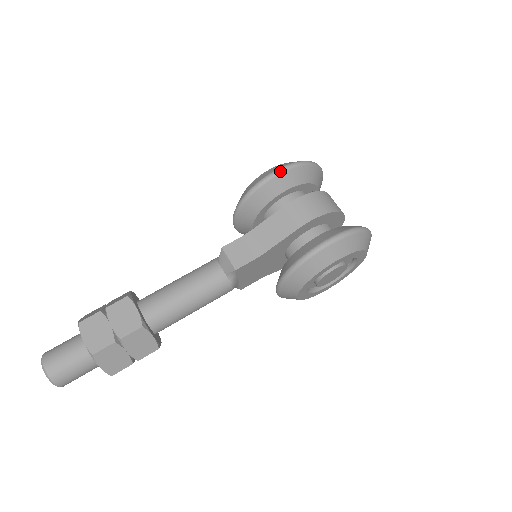
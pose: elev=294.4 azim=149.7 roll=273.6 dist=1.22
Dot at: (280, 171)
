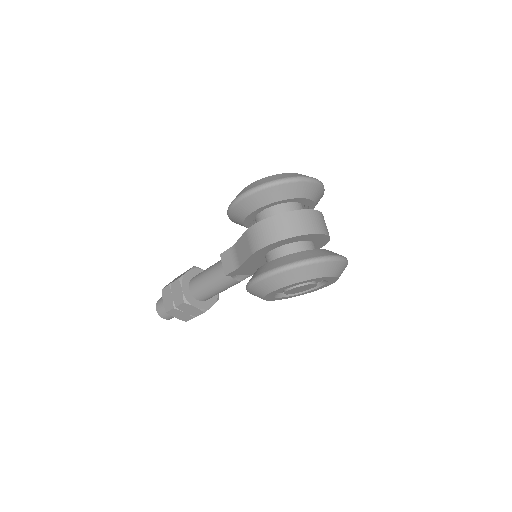
Dot at: (238, 199)
